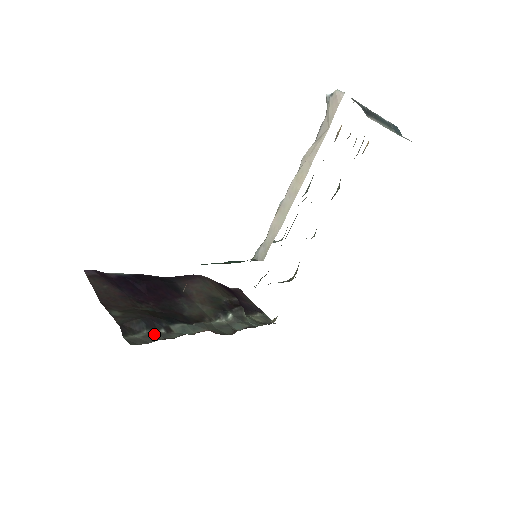
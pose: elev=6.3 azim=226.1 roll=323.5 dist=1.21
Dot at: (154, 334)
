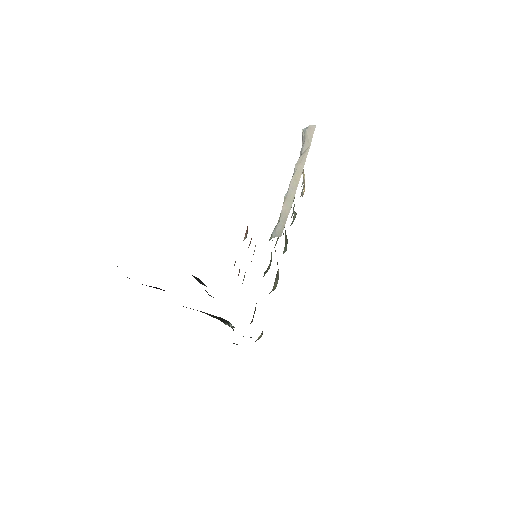
Dot at: occluded
